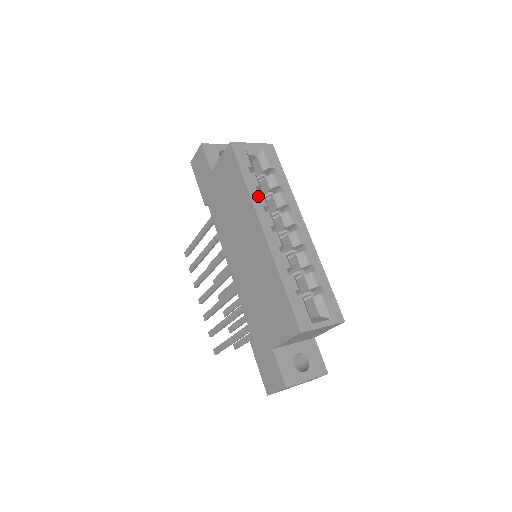
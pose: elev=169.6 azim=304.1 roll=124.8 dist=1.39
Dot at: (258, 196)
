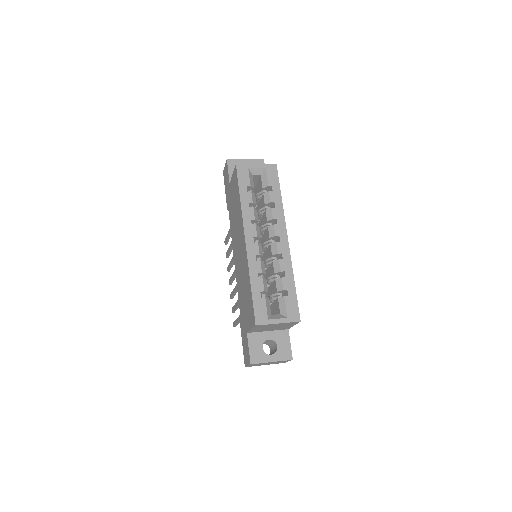
Dot at: (249, 211)
